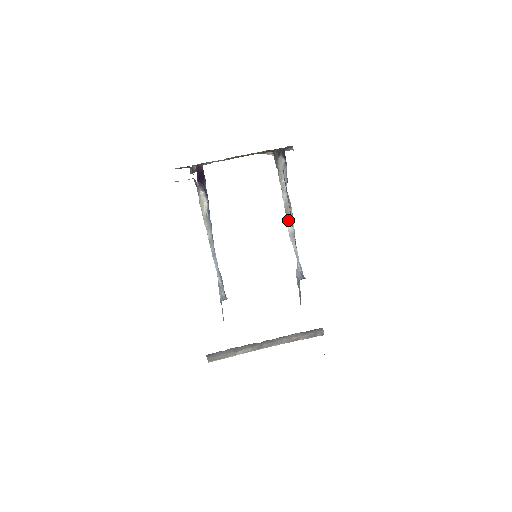
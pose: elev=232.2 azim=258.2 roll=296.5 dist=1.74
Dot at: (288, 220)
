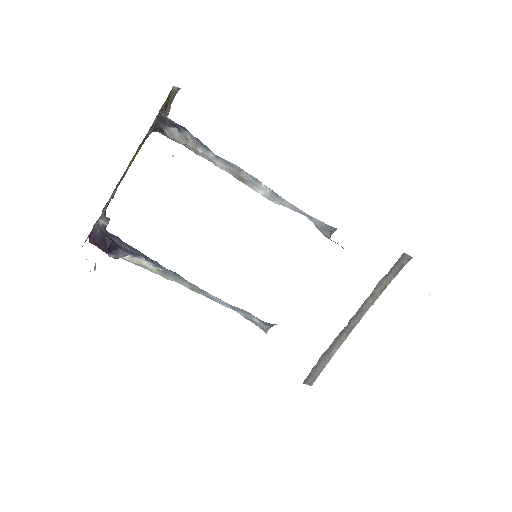
Dot at: (252, 186)
